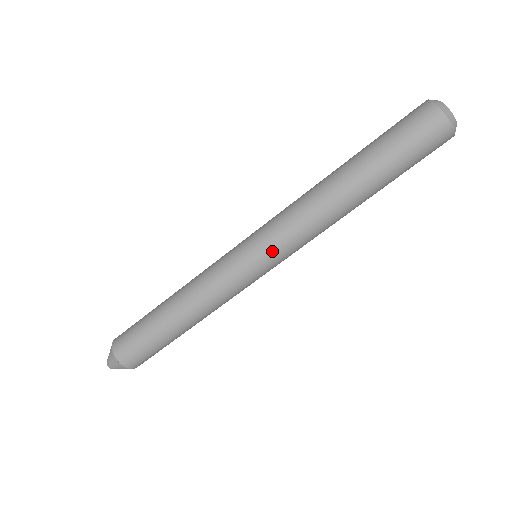
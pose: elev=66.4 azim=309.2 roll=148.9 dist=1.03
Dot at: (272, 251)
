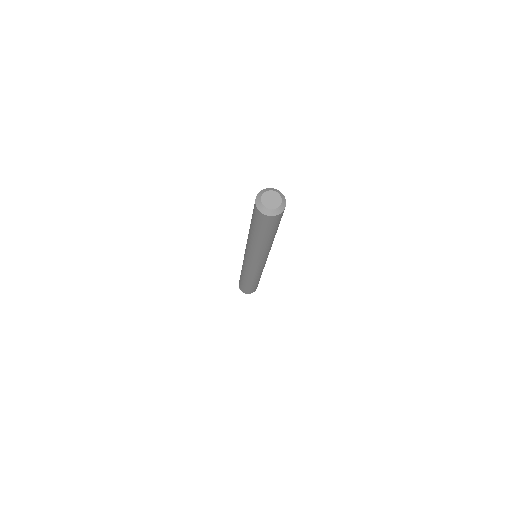
Dot at: (260, 263)
